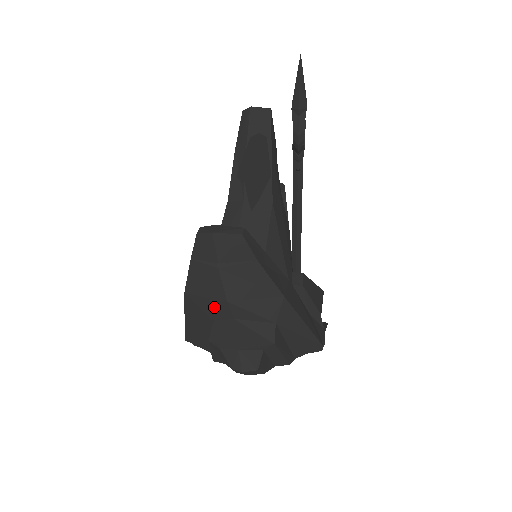
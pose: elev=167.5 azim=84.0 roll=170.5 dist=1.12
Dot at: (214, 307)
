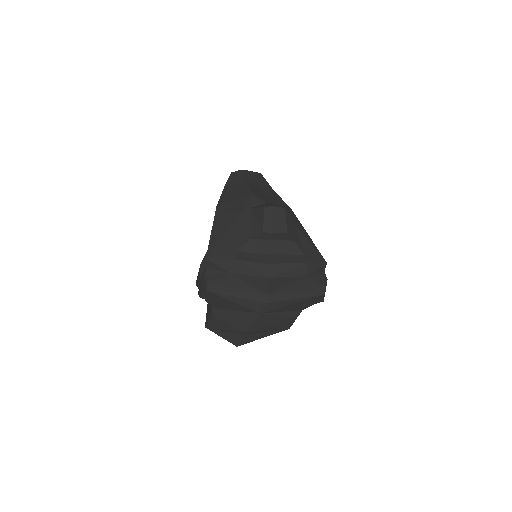
Dot at: (242, 204)
